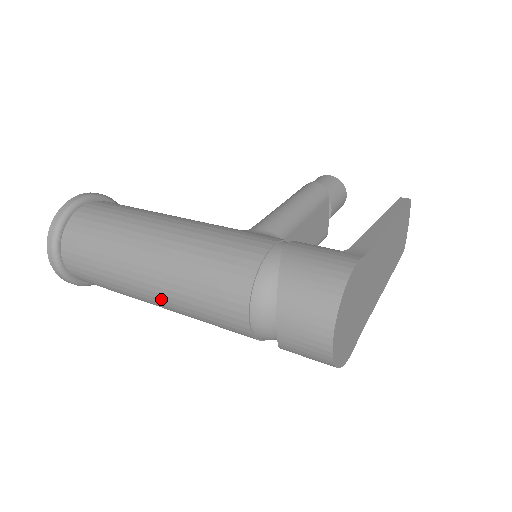
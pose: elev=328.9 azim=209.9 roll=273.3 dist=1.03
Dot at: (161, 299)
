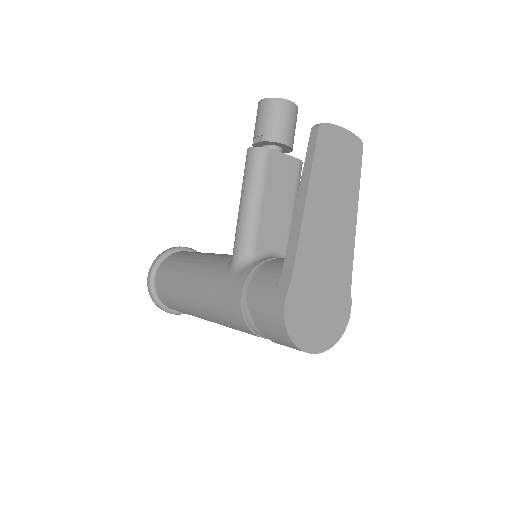
Dot at: occluded
